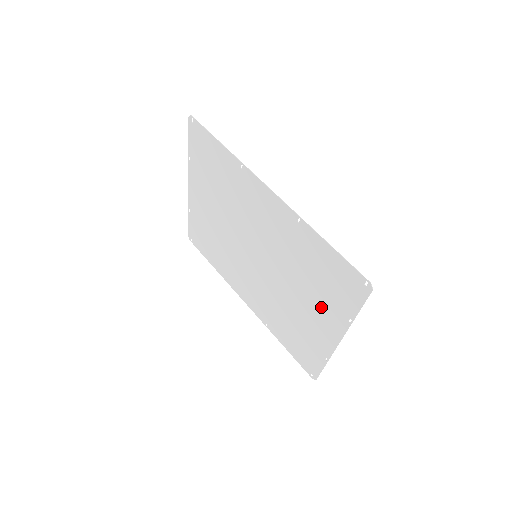
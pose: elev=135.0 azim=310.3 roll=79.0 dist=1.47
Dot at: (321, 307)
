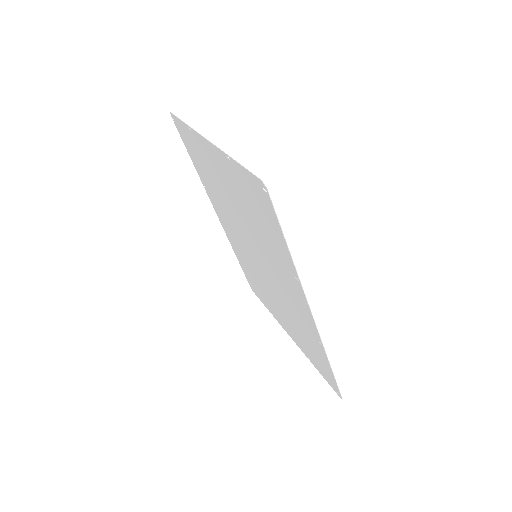
Dot at: (293, 331)
